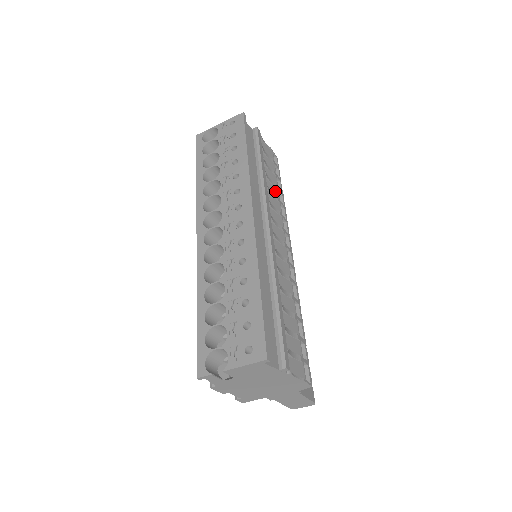
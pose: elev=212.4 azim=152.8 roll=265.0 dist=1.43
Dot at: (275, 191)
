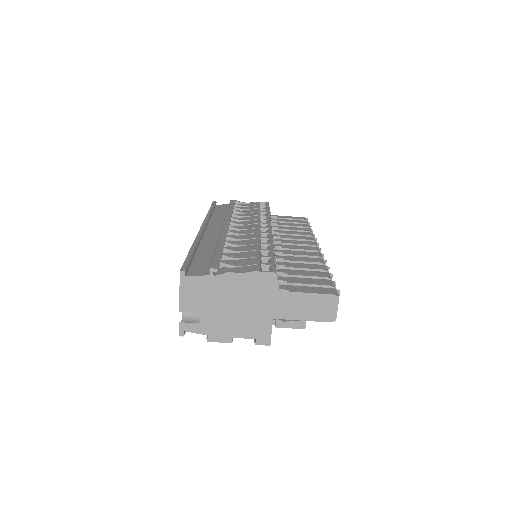
Dot at: (253, 214)
